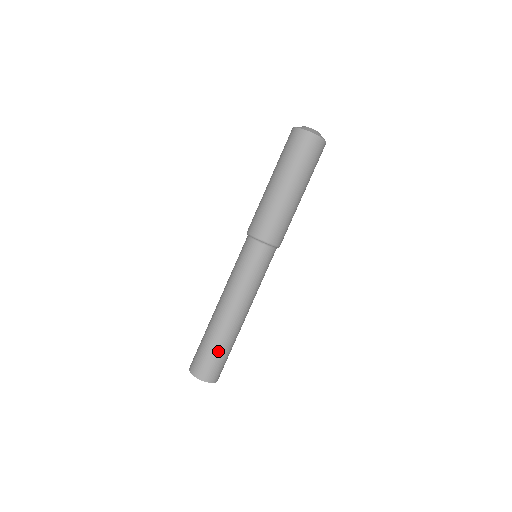
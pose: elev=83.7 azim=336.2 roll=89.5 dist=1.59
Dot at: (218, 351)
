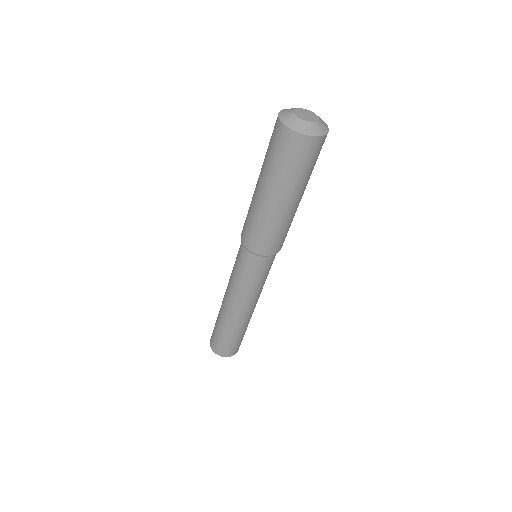
Dot at: (222, 334)
